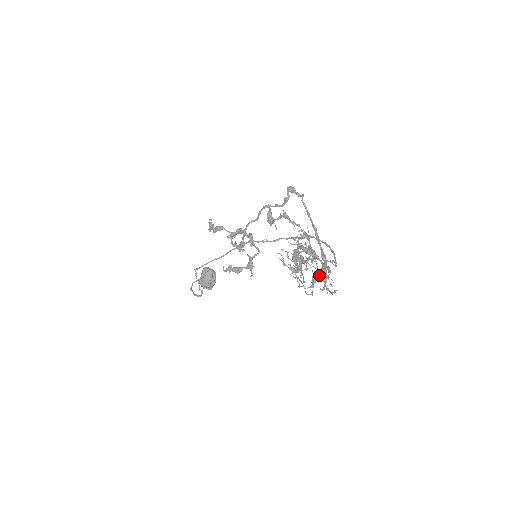
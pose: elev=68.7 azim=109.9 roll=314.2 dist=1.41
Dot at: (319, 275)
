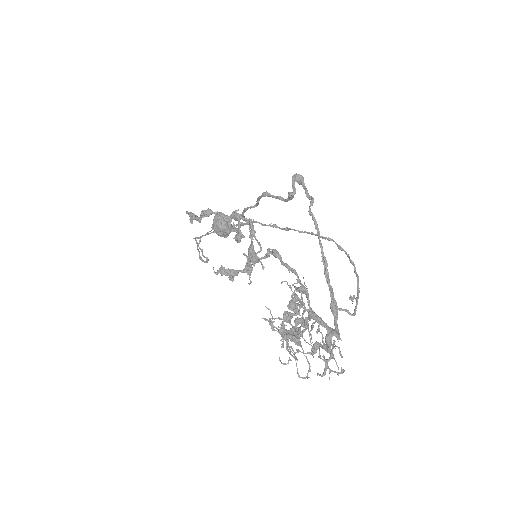
Dot at: occluded
